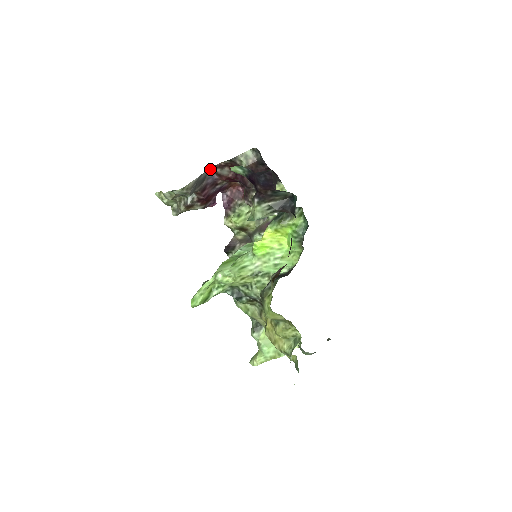
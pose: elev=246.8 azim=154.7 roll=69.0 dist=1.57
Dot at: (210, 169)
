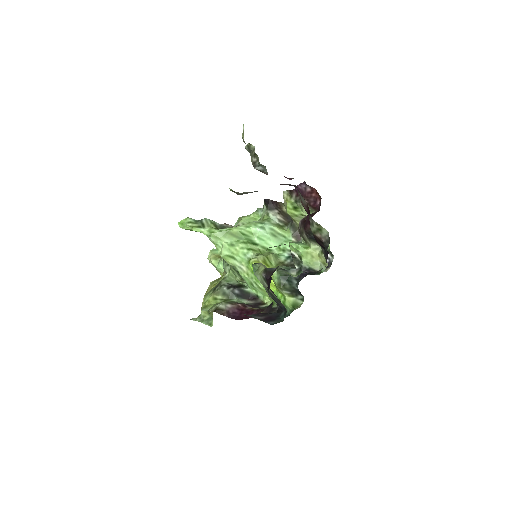
Dot at: occluded
